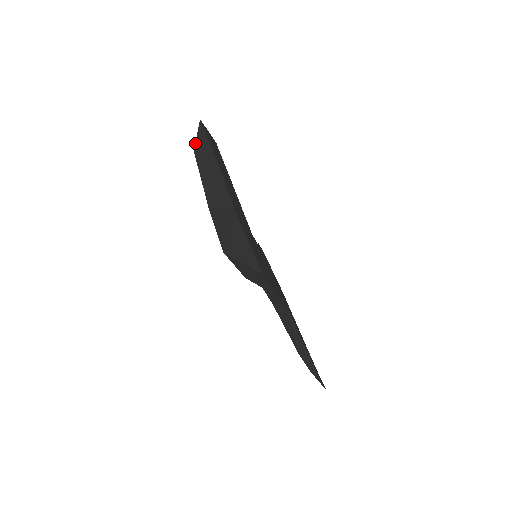
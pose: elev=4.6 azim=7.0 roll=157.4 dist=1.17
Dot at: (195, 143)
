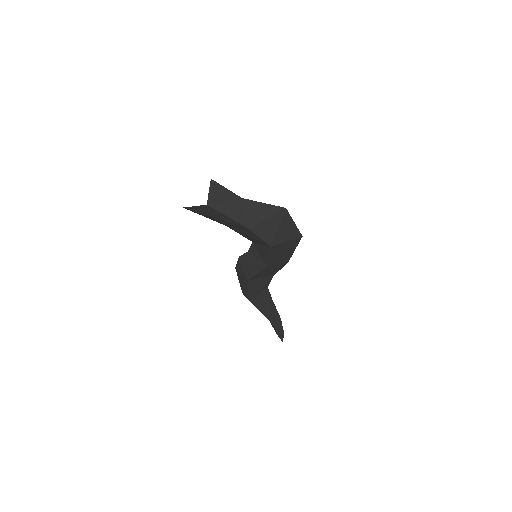
Dot at: (208, 198)
